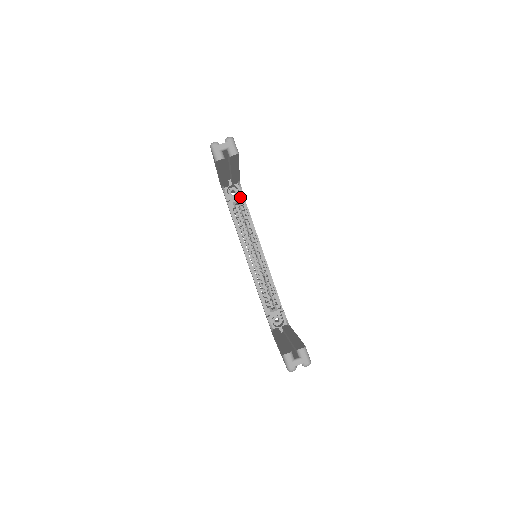
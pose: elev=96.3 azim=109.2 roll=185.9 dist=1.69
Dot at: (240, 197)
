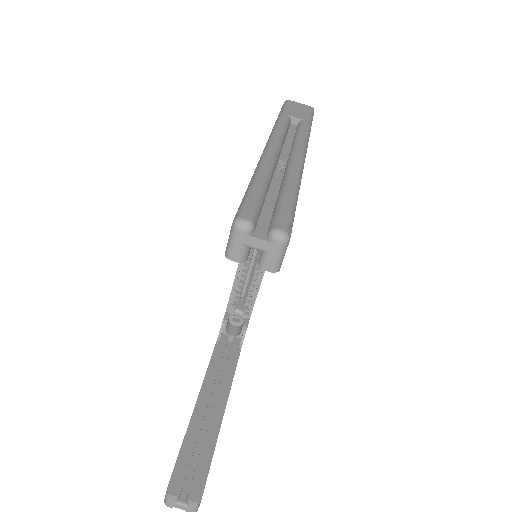
Dot at: occluded
